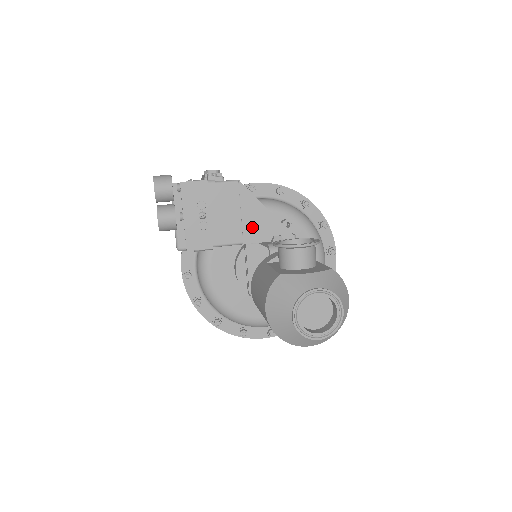
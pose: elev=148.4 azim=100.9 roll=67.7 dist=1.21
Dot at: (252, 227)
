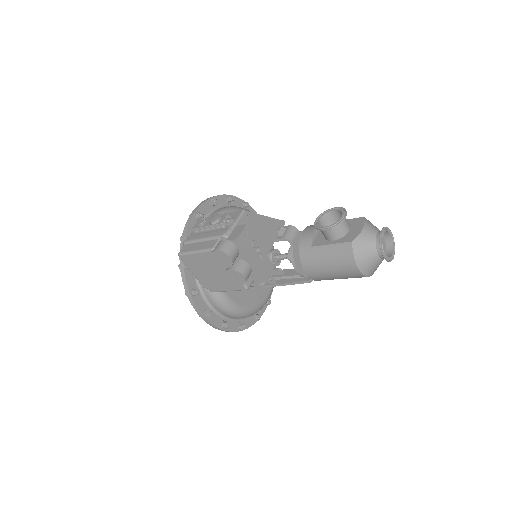
Dot at: (266, 235)
